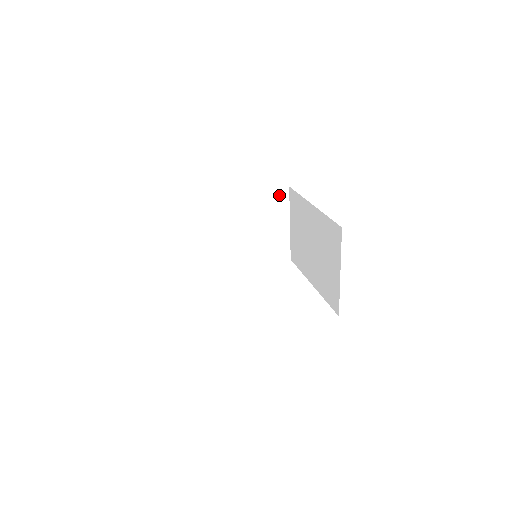
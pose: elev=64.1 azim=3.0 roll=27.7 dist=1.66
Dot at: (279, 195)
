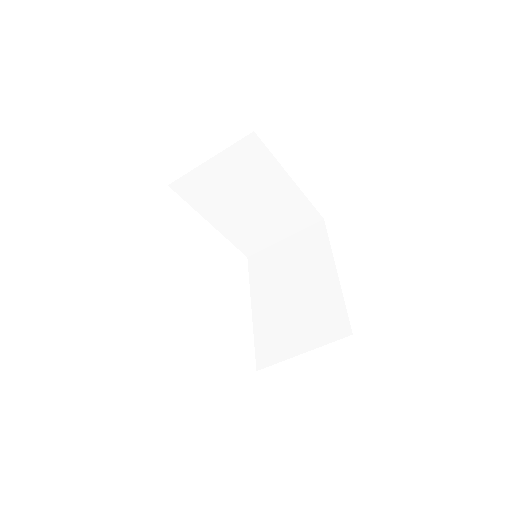
Dot at: (311, 215)
